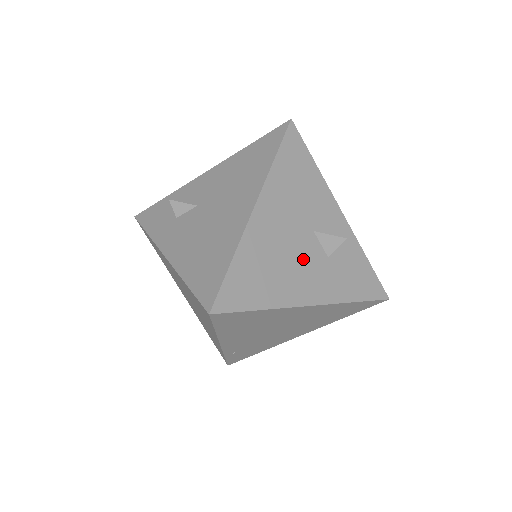
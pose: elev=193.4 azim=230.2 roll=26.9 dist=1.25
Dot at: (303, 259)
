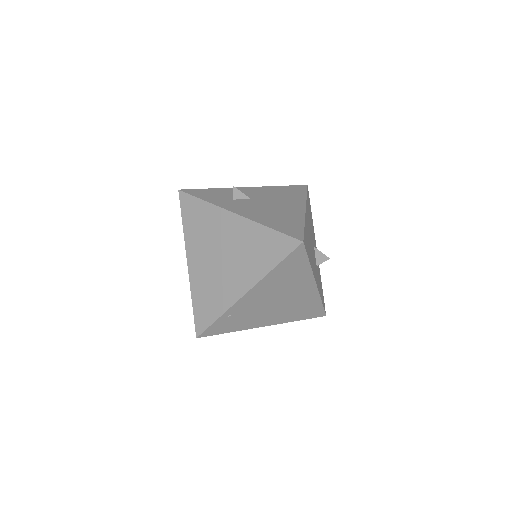
Dot at: (313, 256)
